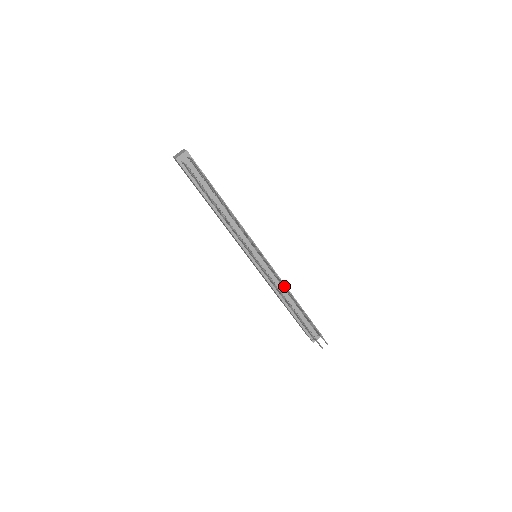
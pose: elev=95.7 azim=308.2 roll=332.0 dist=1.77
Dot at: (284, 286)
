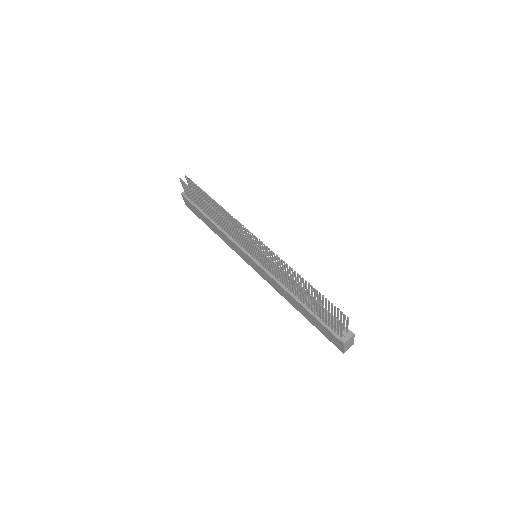
Dot at: occluded
